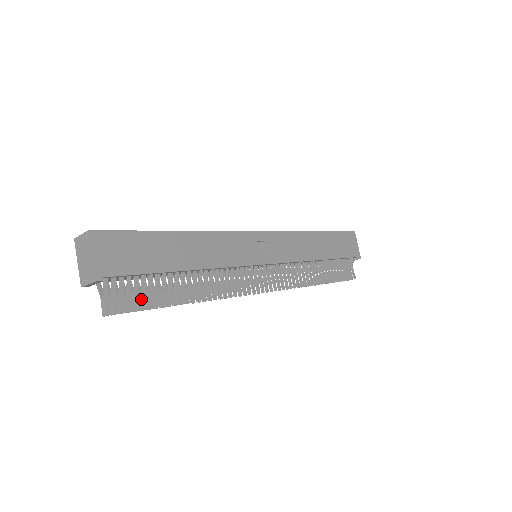
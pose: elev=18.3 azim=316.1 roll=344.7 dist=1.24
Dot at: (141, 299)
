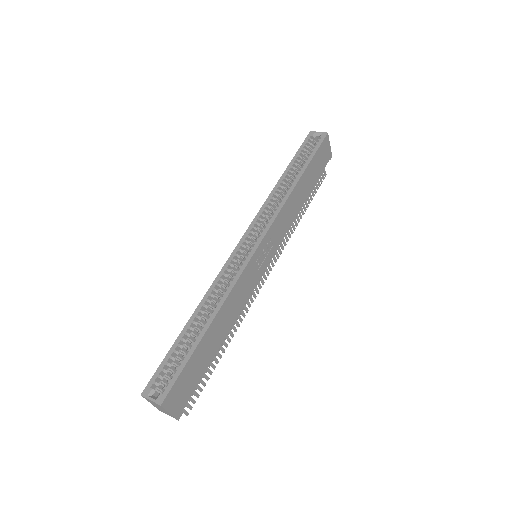
Dot at: occluded
